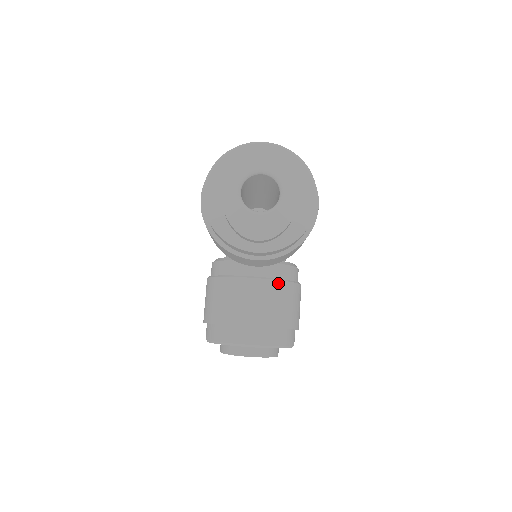
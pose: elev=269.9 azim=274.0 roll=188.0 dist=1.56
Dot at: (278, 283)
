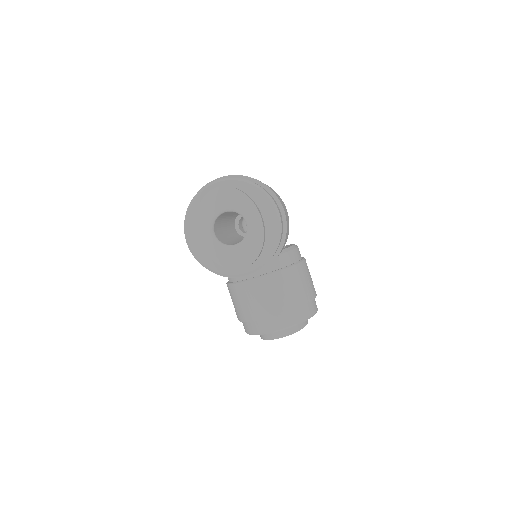
Dot at: (282, 273)
